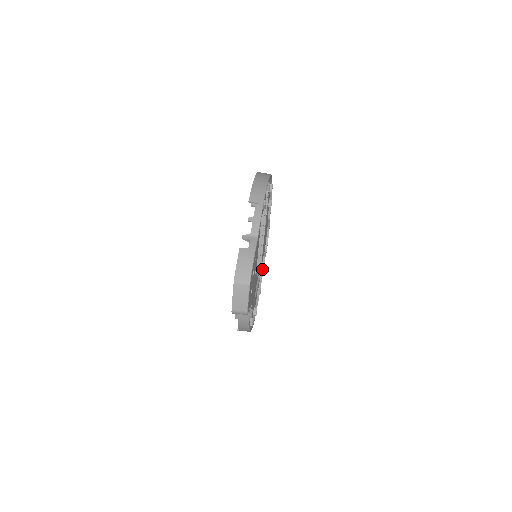
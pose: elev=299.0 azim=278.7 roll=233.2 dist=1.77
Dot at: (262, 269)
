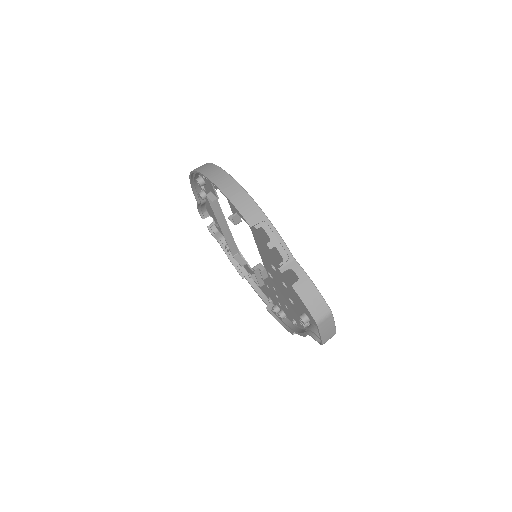
Dot at: occluded
